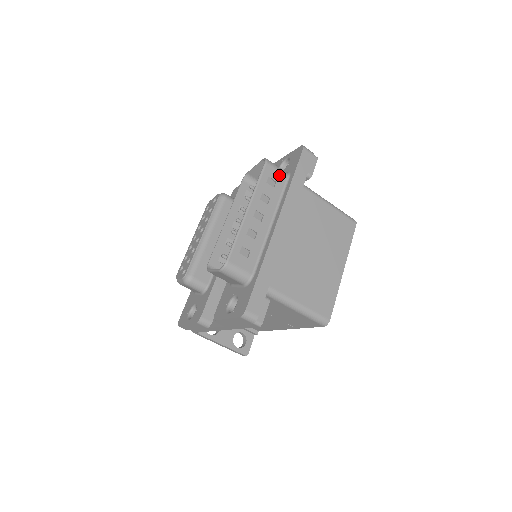
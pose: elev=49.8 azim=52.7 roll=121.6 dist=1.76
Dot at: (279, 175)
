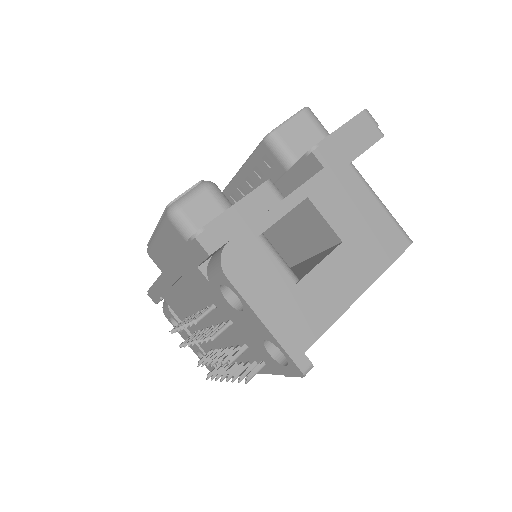
Dot at: occluded
